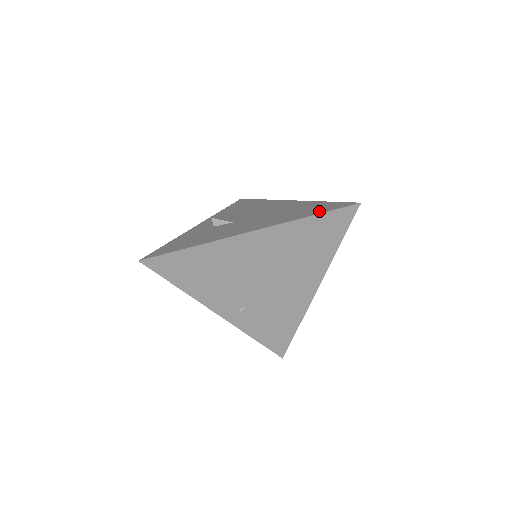
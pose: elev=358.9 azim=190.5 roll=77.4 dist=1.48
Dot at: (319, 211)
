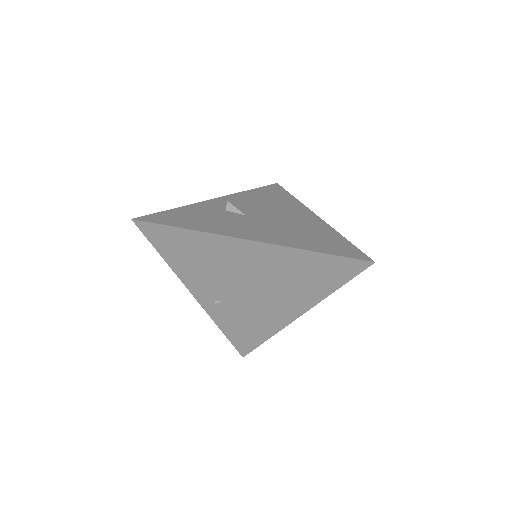
Dot at: (329, 250)
